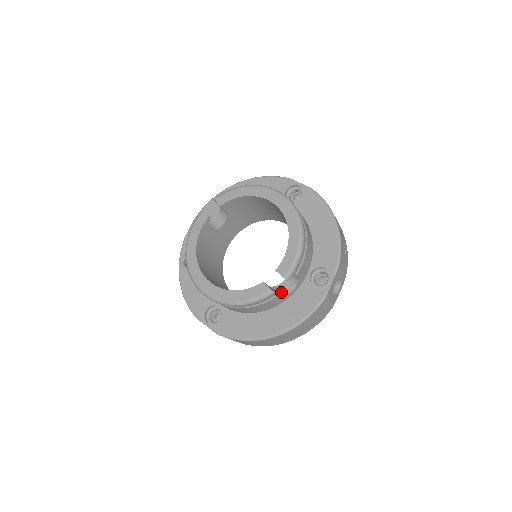
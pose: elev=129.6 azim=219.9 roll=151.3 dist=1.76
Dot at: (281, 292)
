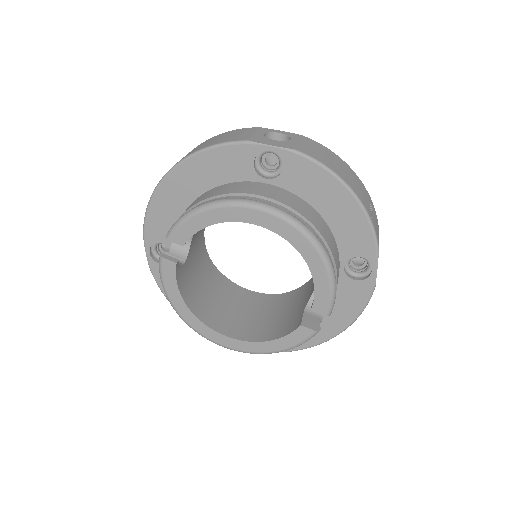
Dot at: occluded
